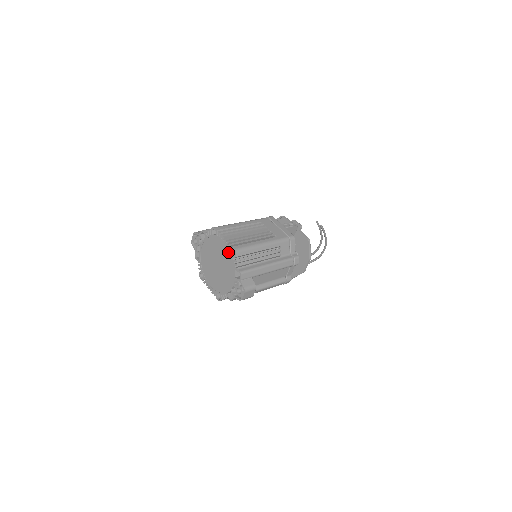
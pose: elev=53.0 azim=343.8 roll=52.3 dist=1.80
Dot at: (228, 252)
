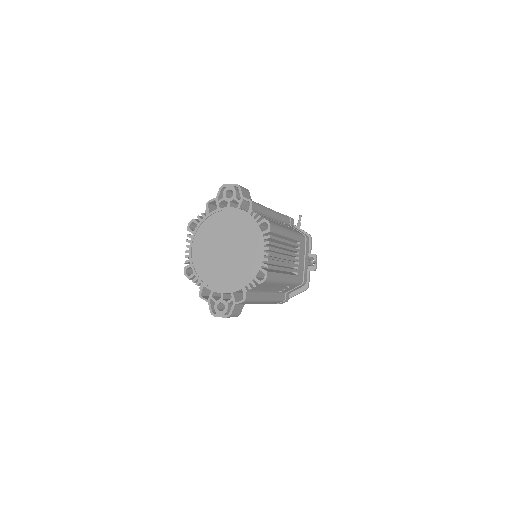
Dot at: (256, 265)
